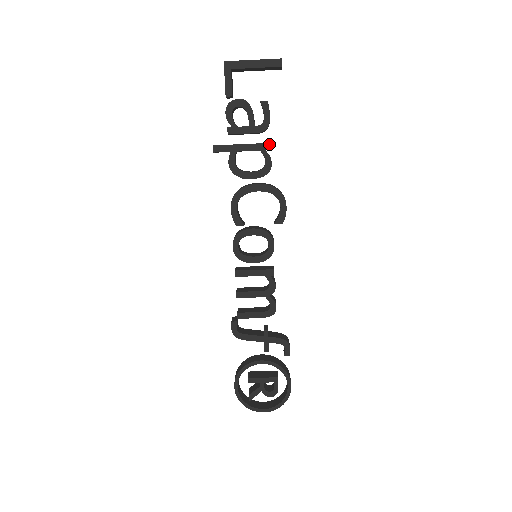
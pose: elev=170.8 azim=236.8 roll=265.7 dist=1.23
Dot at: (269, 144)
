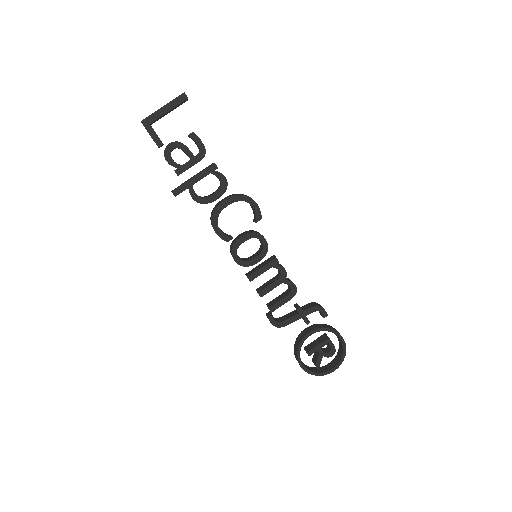
Dot at: (214, 164)
